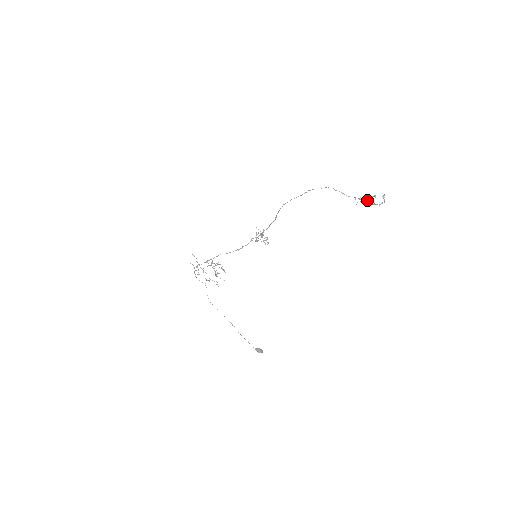
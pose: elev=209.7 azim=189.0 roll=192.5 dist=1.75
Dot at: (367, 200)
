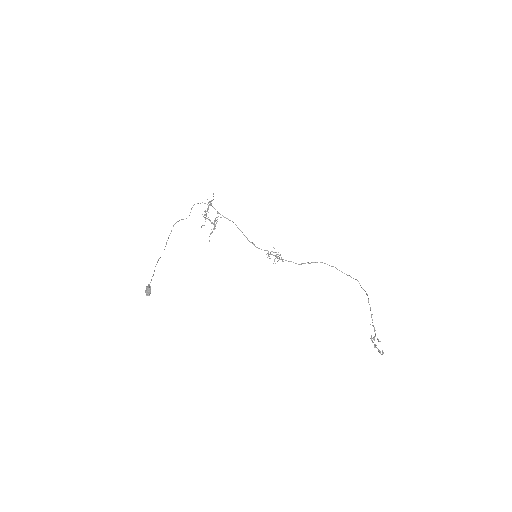
Dot at: occluded
